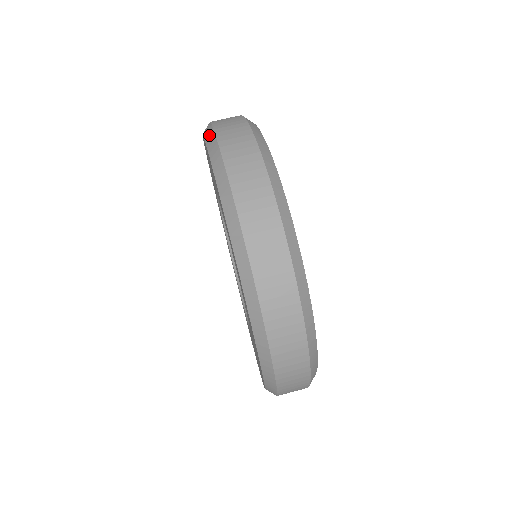
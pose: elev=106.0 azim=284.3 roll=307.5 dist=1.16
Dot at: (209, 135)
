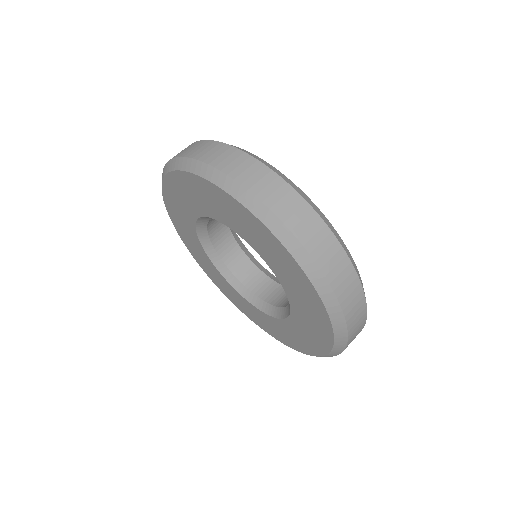
Dot at: (186, 164)
